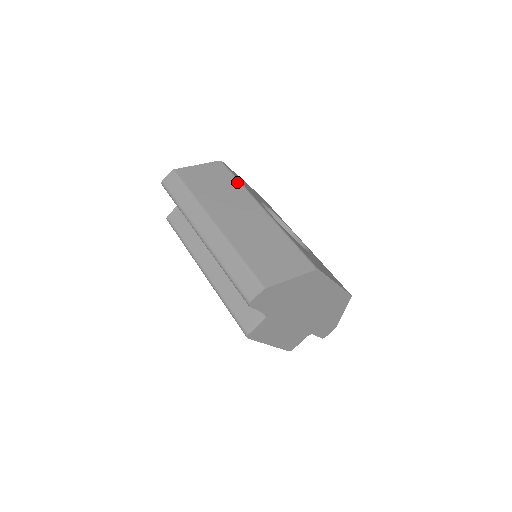
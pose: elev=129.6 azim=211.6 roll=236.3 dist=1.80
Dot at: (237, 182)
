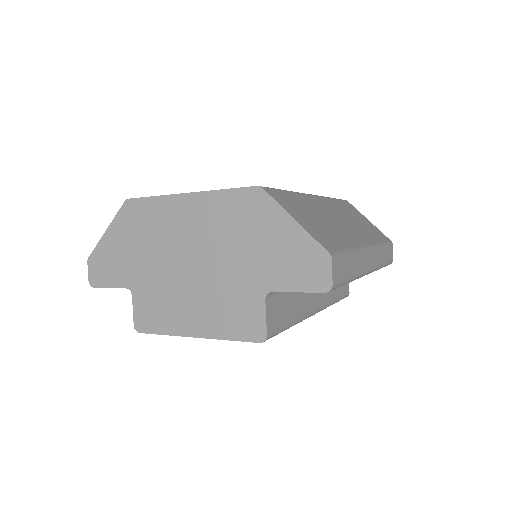
Dot at: occluded
